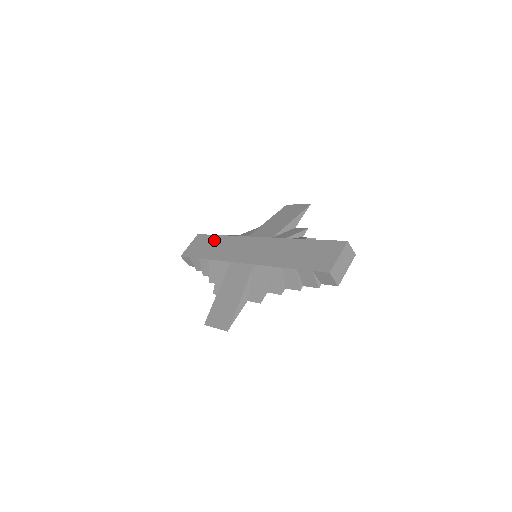
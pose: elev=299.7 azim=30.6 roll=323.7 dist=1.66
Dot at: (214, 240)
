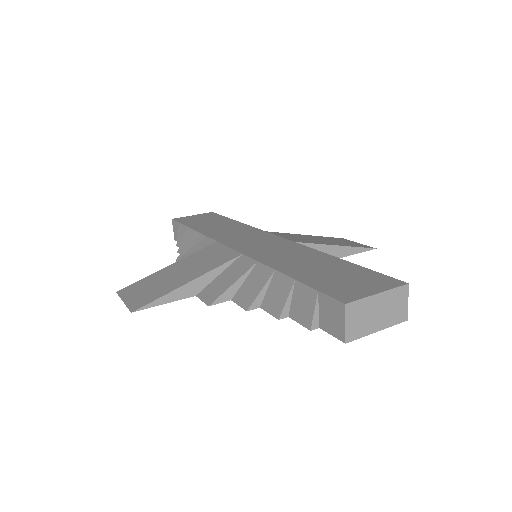
Dot at: (223, 220)
